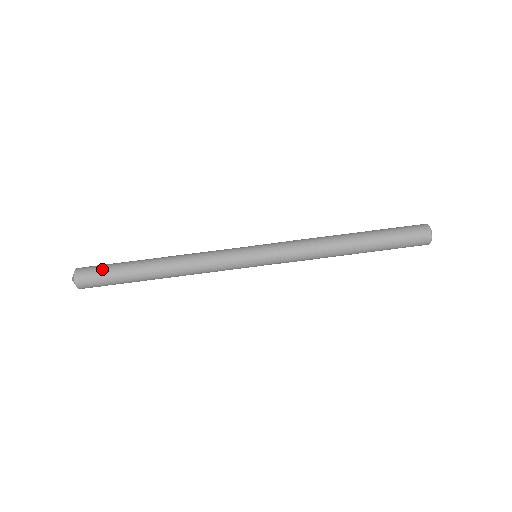
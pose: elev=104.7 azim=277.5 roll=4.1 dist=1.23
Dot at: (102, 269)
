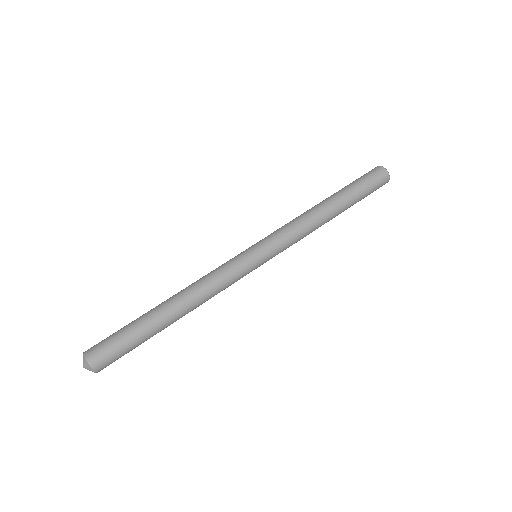
Dot at: (118, 345)
